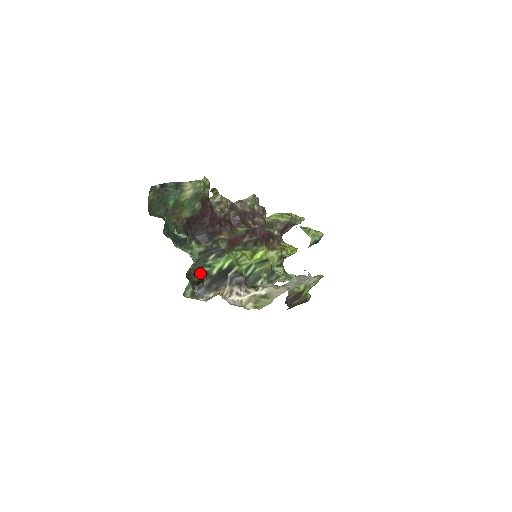
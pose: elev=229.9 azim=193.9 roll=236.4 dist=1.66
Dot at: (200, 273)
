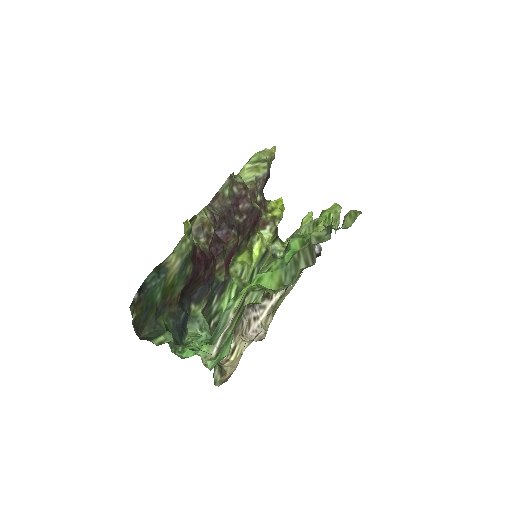
Dot at: (211, 331)
